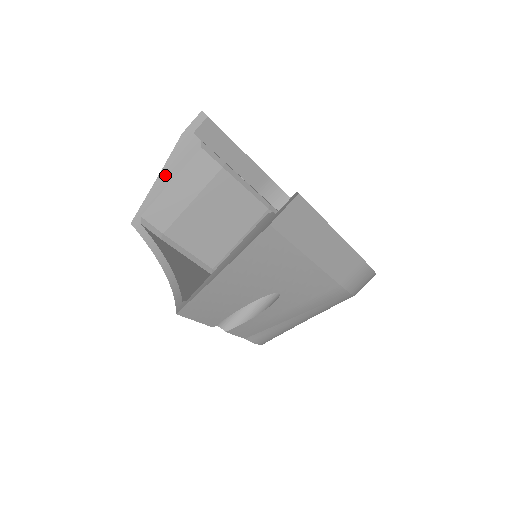
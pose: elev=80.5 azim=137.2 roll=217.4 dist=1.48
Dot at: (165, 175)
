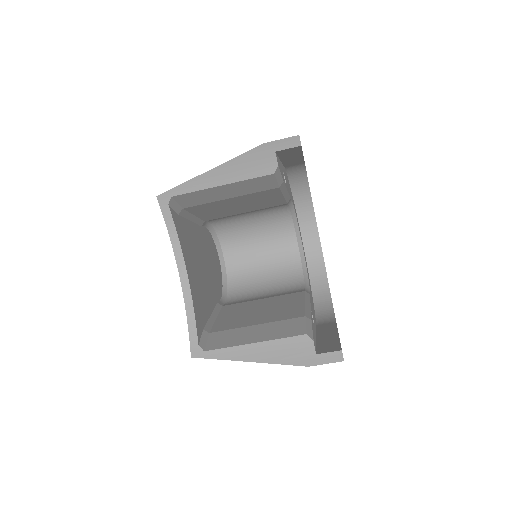
Dot at: (220, 174)
